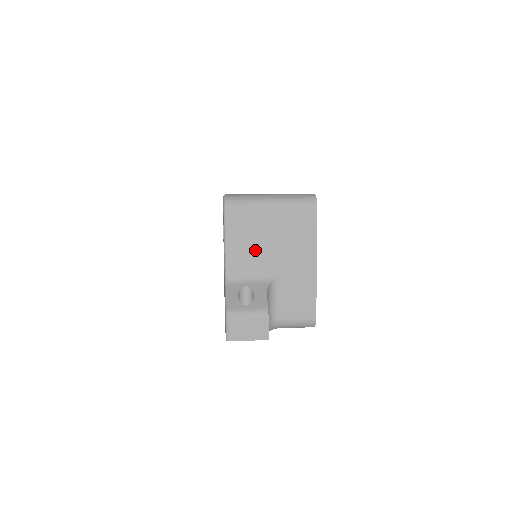
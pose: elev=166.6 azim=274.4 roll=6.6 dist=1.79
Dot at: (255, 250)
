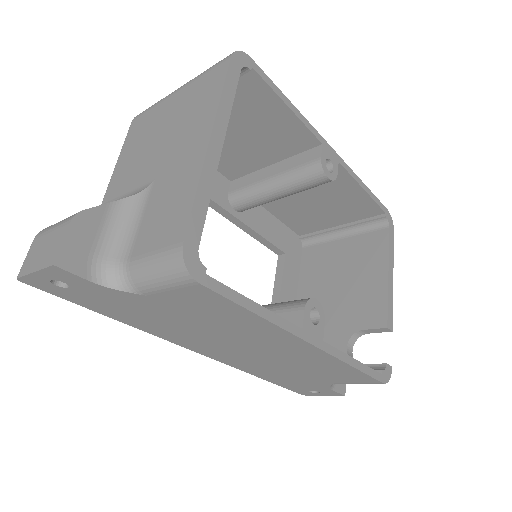
Dot at: (140, 158)
